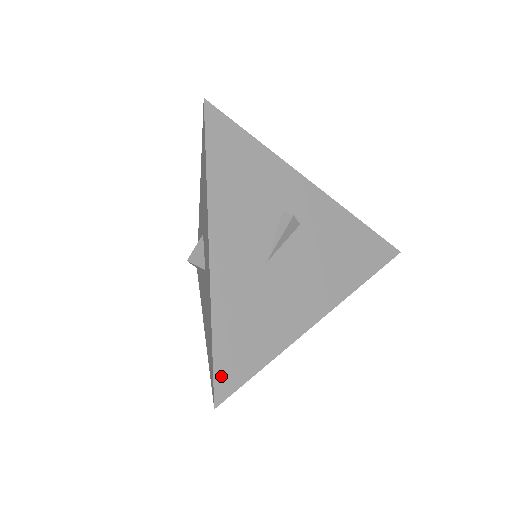
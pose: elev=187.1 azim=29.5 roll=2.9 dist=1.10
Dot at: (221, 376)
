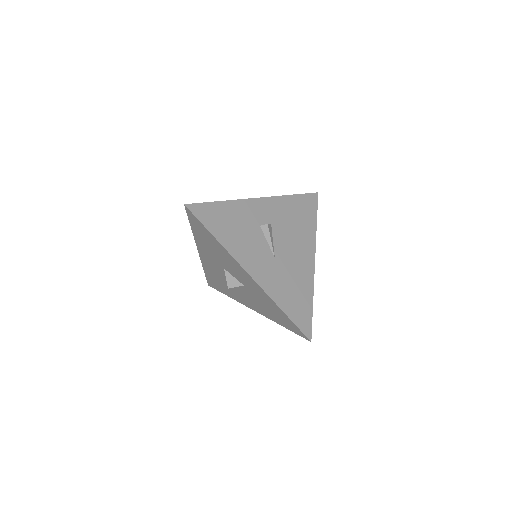
Dot at: (302, 326)
